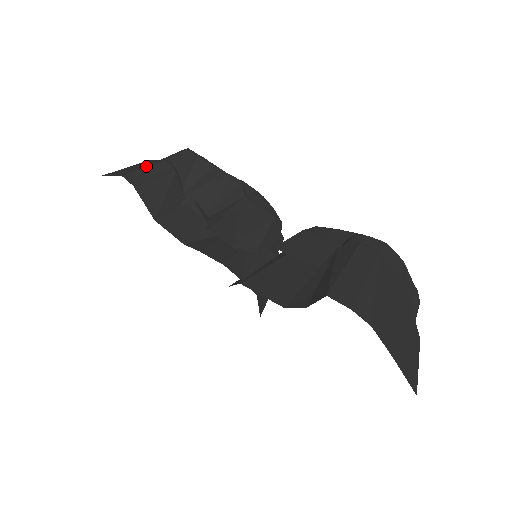
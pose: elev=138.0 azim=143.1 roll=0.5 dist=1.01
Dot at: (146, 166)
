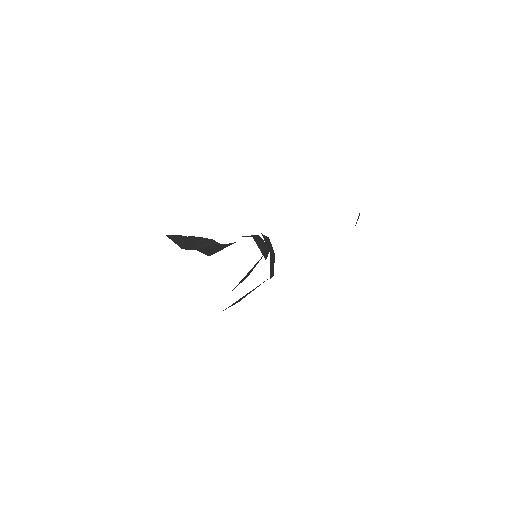
Dot at: occluded
